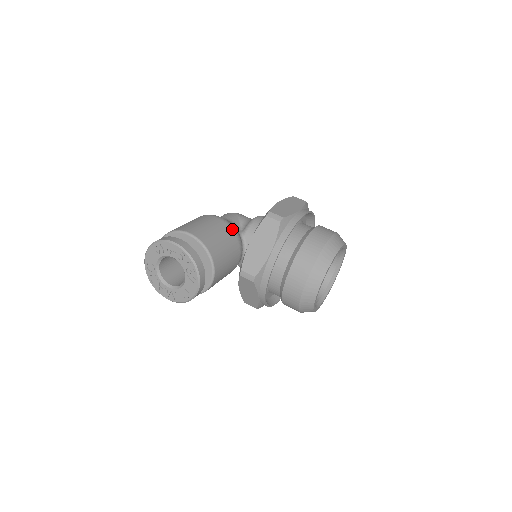
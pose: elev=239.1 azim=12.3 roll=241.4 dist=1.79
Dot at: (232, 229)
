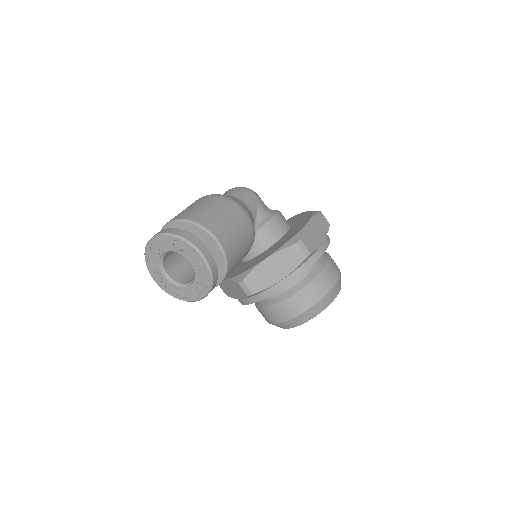
Dot at: (253, 232)
